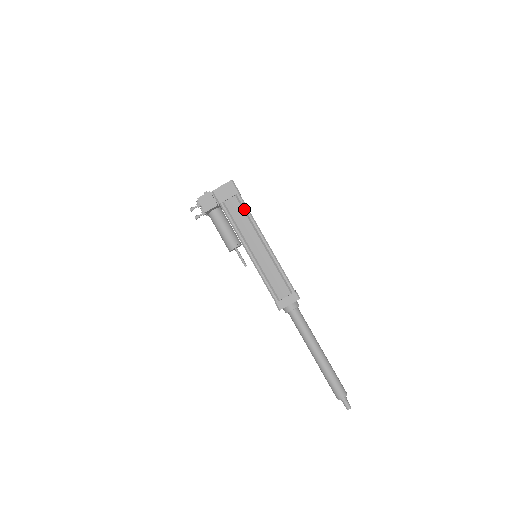
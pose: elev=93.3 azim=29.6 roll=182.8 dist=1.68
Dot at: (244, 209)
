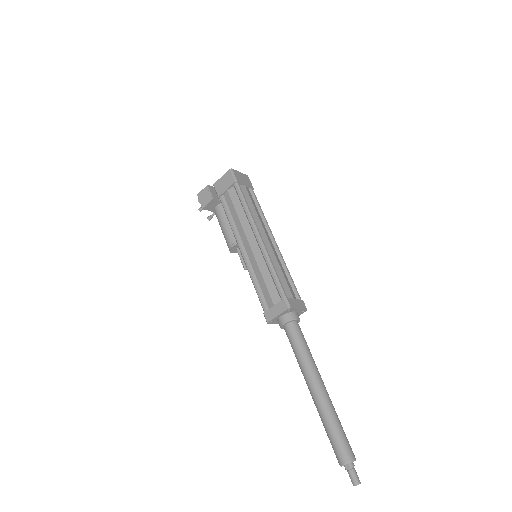
Dot at: (240, 200)
